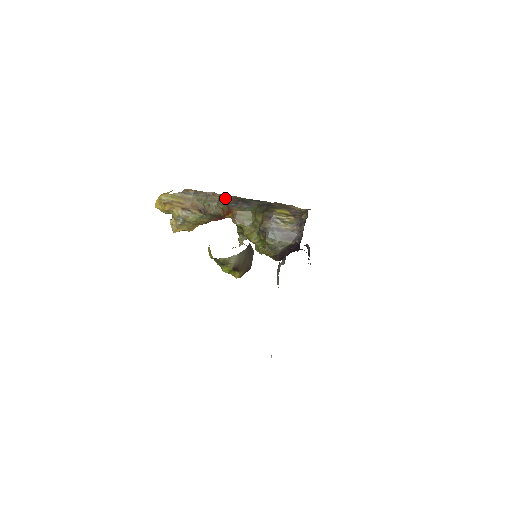
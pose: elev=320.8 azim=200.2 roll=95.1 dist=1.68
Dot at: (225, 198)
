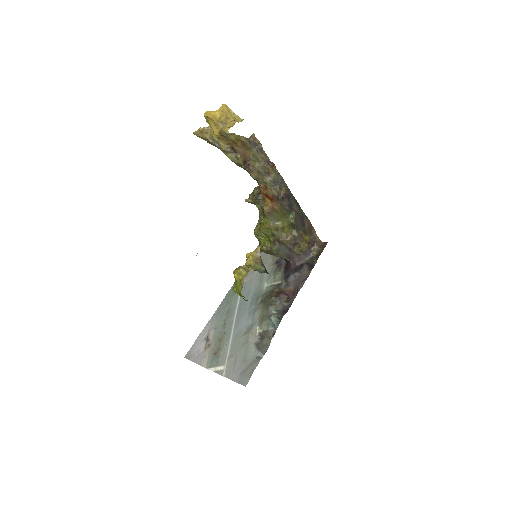
Dot at: (278, 180)
